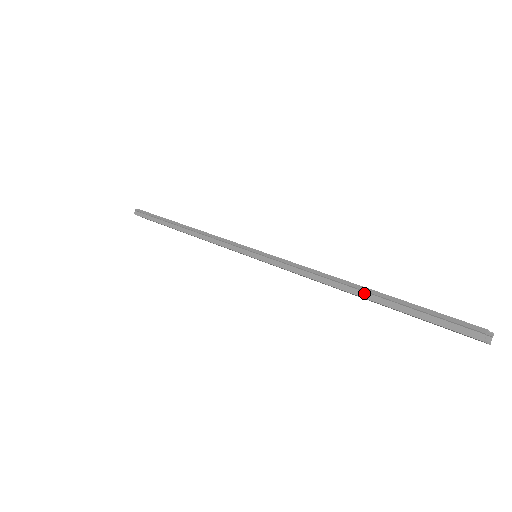
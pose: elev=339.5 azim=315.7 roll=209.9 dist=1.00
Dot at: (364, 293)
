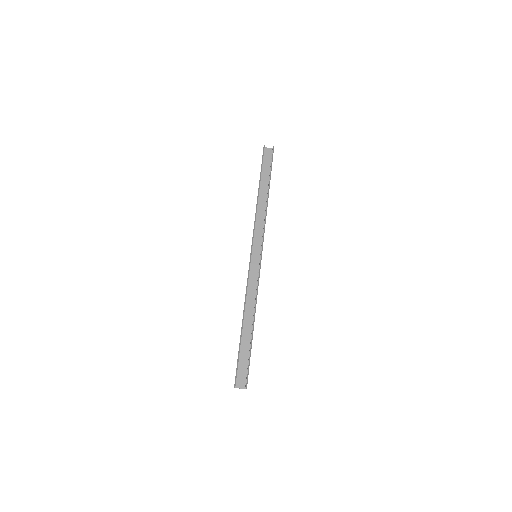
Dot at: (242, 329)
